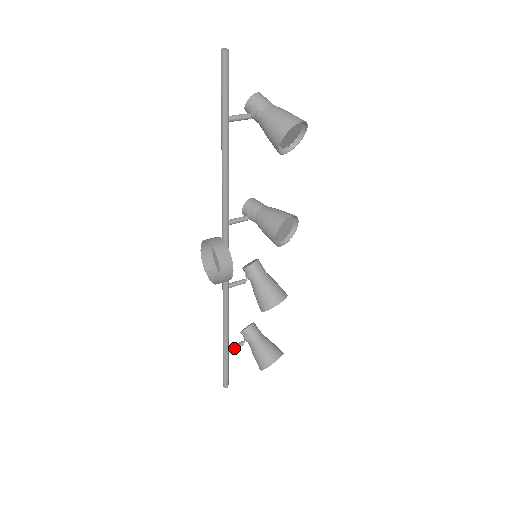
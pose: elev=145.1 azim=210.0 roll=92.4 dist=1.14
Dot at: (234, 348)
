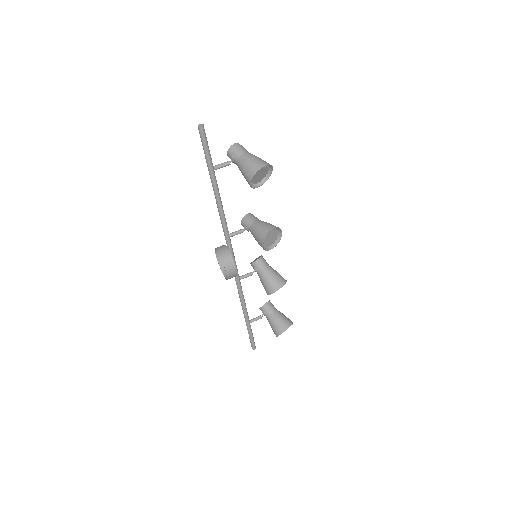
Dot at: occluded
